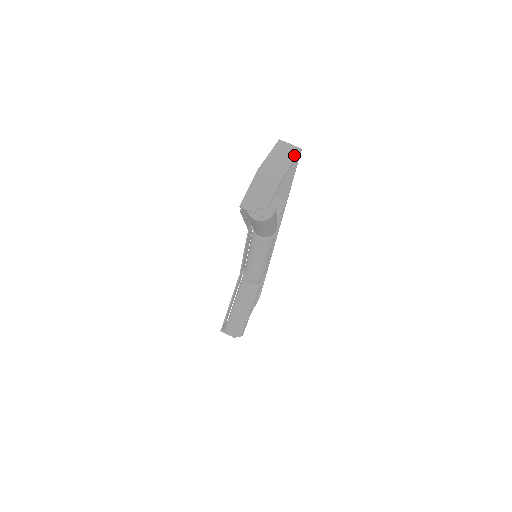
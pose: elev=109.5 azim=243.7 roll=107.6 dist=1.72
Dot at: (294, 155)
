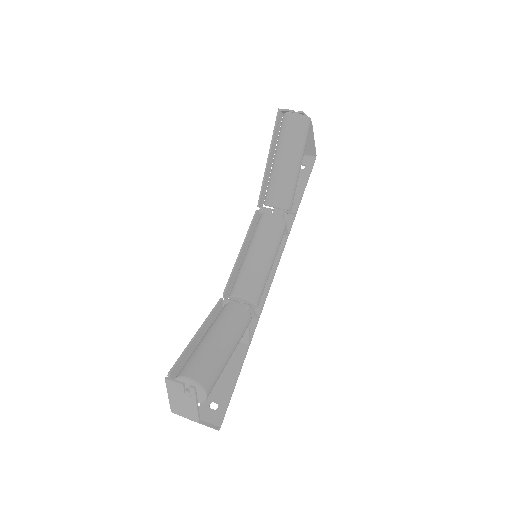
Dot at: (313, 147)
